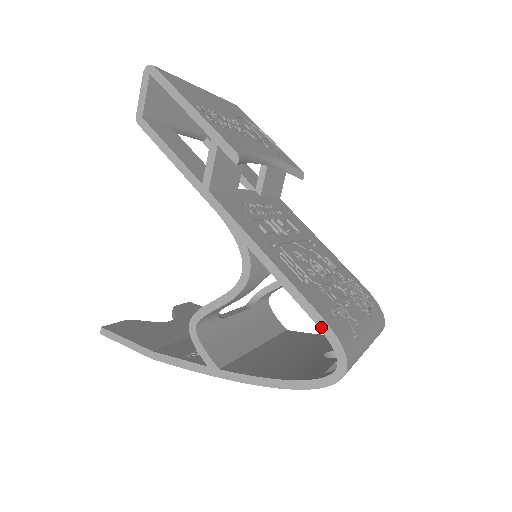
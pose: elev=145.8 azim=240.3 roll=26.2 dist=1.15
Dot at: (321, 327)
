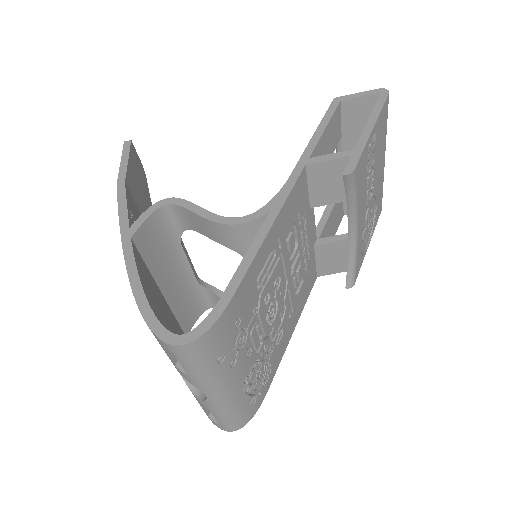
Dot at: (221, 302)
